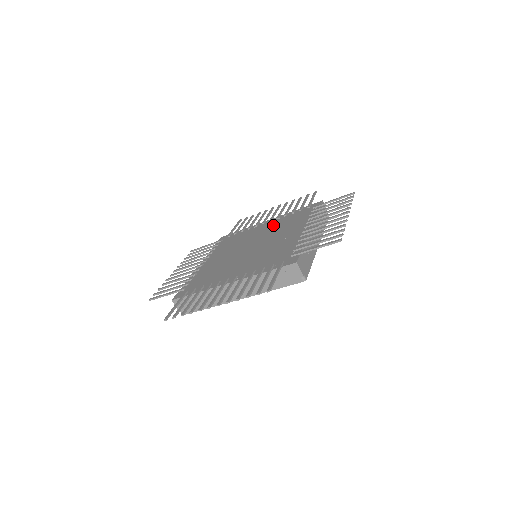
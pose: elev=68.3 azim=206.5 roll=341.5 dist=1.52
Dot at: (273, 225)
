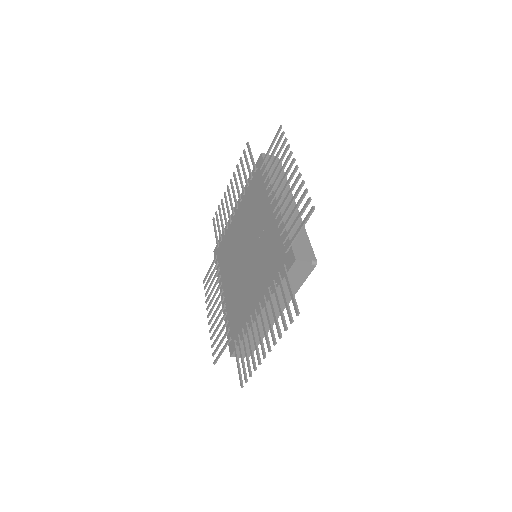
Dot at: (243, 213)
